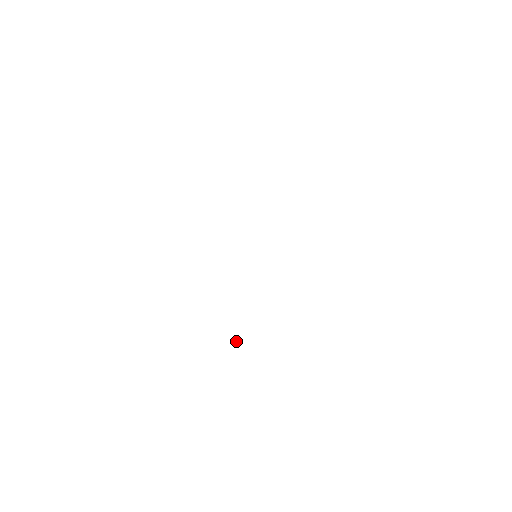
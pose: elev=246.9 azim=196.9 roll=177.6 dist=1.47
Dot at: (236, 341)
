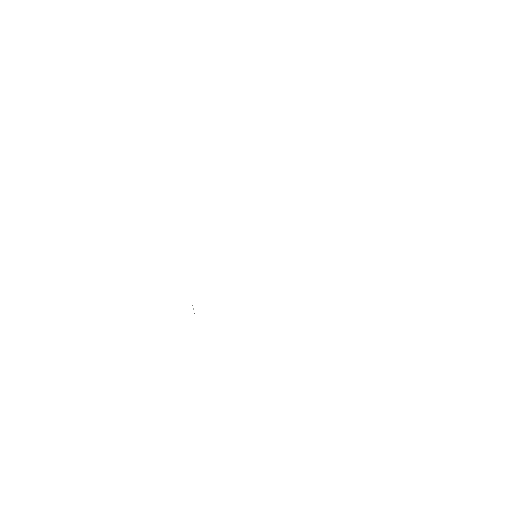
Dot at: occluded
